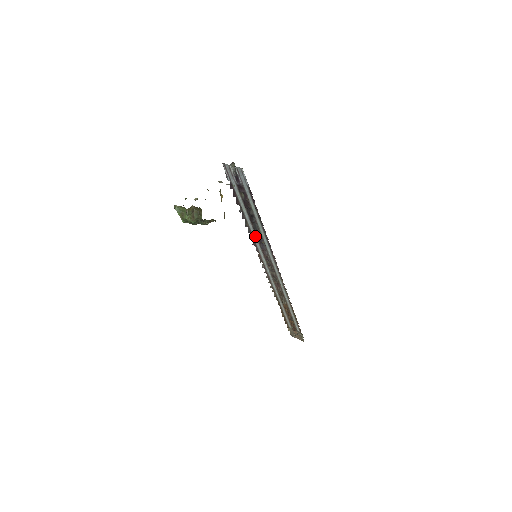
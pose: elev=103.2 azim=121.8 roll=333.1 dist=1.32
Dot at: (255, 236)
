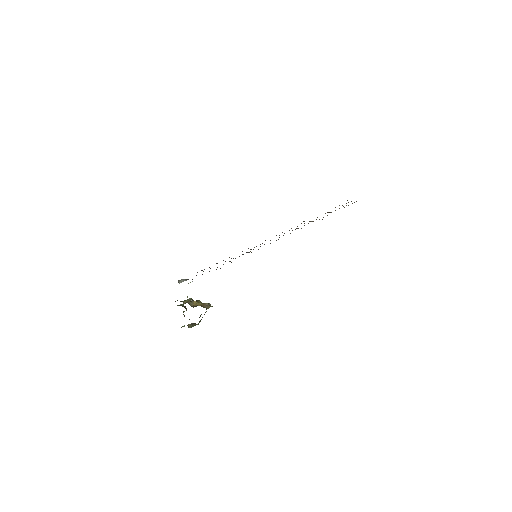
Dot at: occluded
